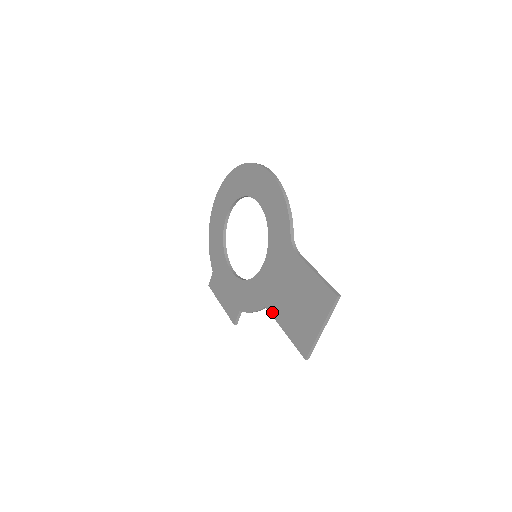
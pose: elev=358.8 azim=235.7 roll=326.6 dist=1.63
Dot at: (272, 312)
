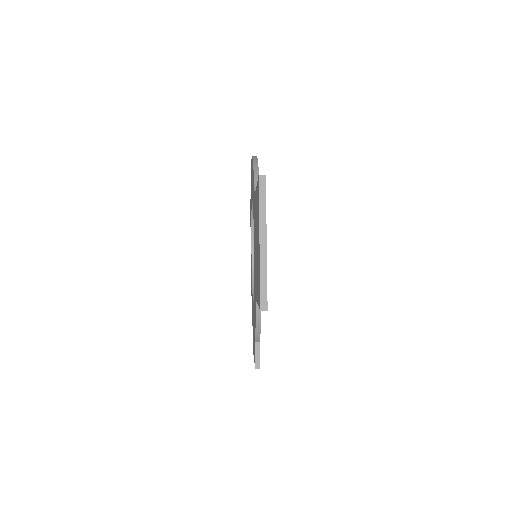
Dot at: (256, 296)
